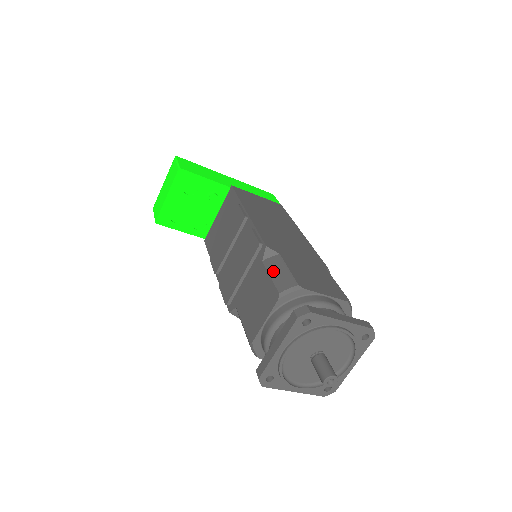
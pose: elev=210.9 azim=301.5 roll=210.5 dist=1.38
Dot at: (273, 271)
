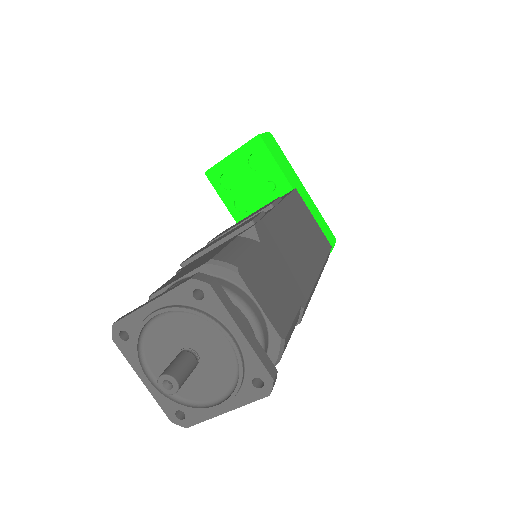
Dot at: (234, 245)
